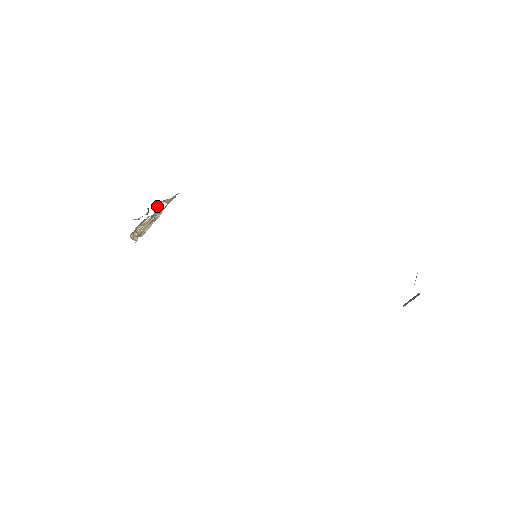
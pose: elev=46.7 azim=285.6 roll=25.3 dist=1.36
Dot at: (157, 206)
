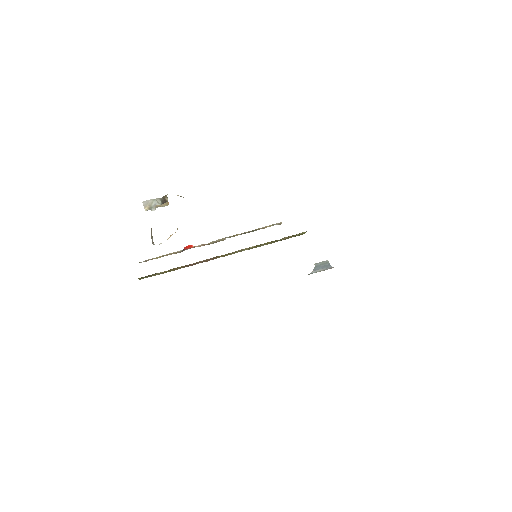
Dot at: occluded
